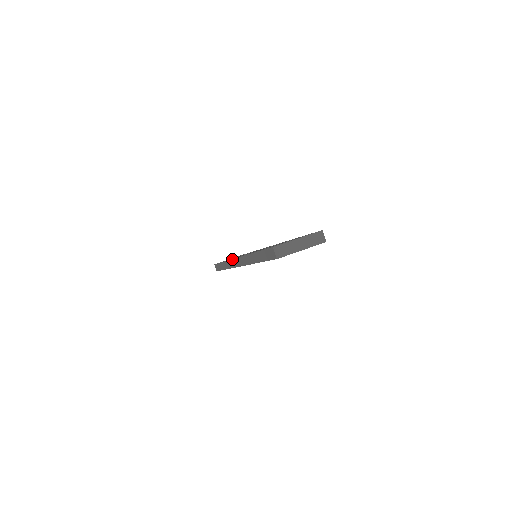
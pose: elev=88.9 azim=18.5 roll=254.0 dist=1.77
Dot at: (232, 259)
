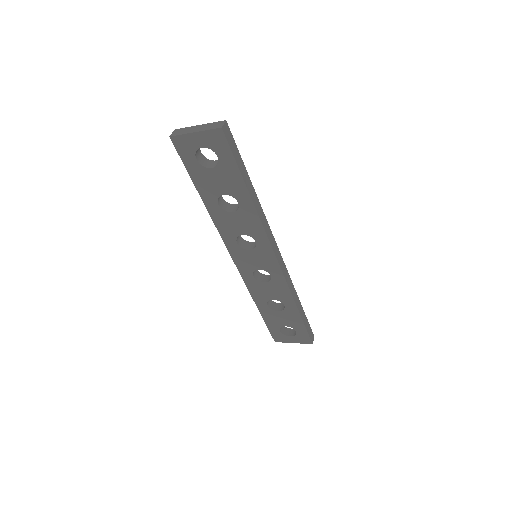
Dot at: occluded
